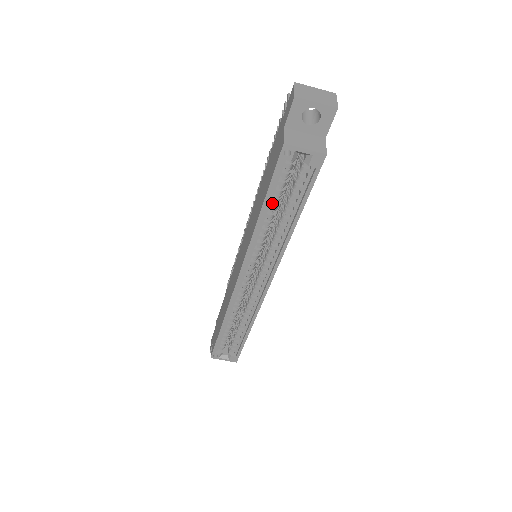
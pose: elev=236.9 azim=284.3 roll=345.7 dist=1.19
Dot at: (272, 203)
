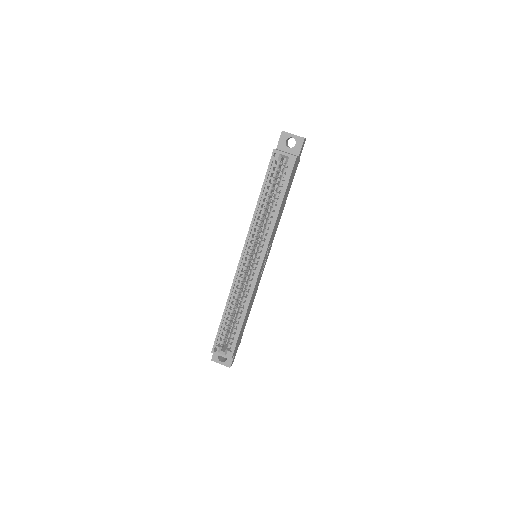
Dot at: (267, 195)
